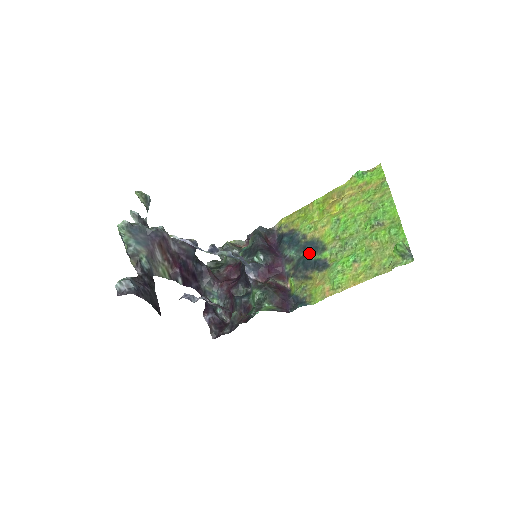
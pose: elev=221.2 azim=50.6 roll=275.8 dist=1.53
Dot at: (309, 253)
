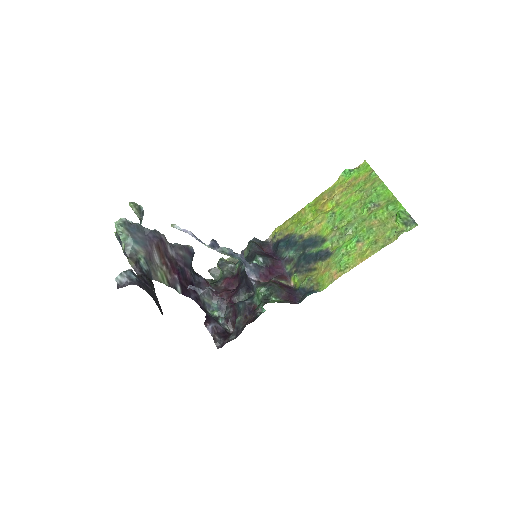
Dot at: (309, 248)
